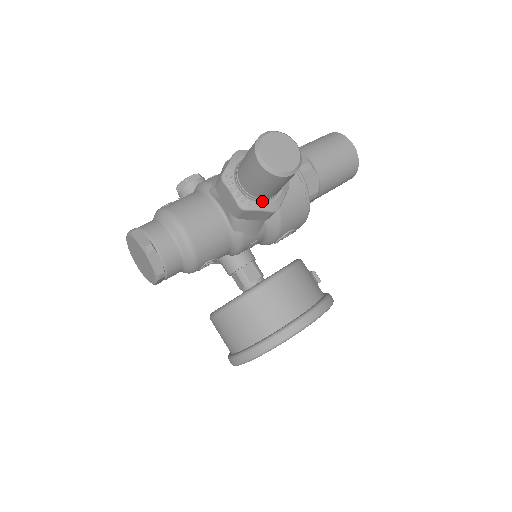
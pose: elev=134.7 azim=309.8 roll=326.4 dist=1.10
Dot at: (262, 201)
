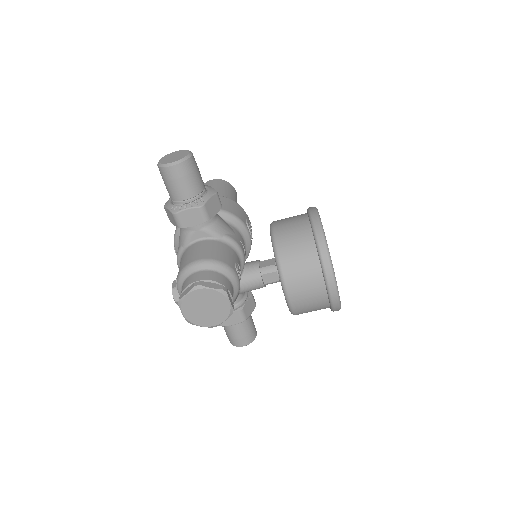
Dot at: (204, 195)
